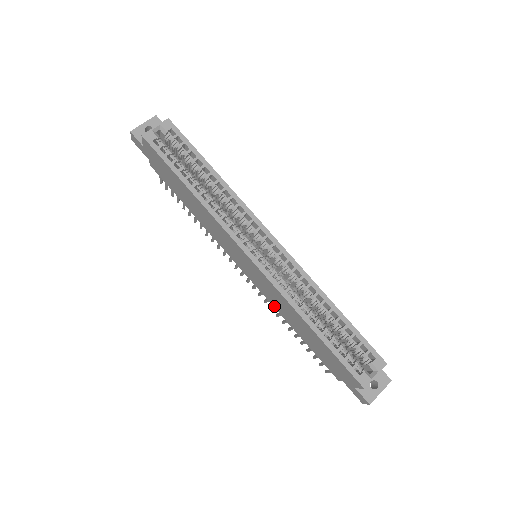
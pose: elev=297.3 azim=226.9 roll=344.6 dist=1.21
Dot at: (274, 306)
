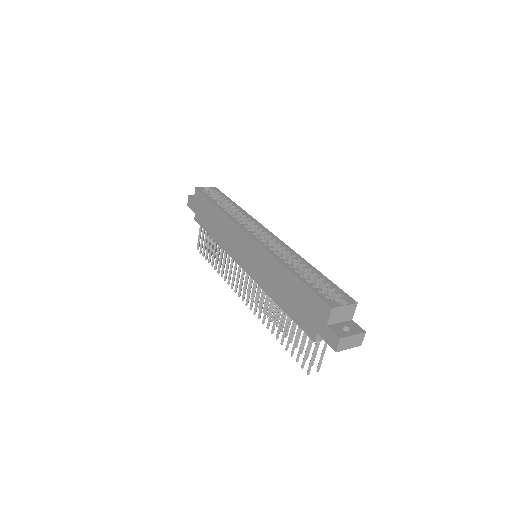
Dot at: (263, 288)
